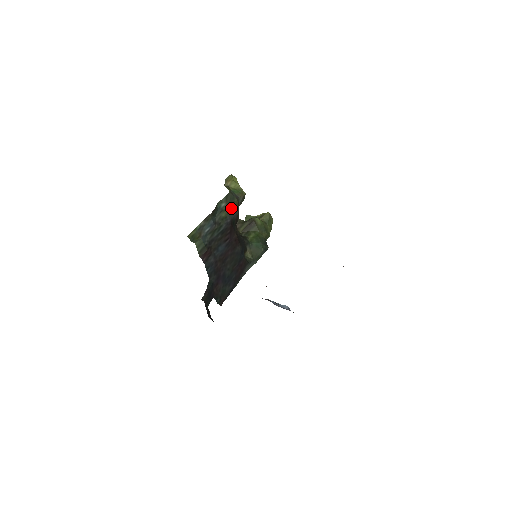
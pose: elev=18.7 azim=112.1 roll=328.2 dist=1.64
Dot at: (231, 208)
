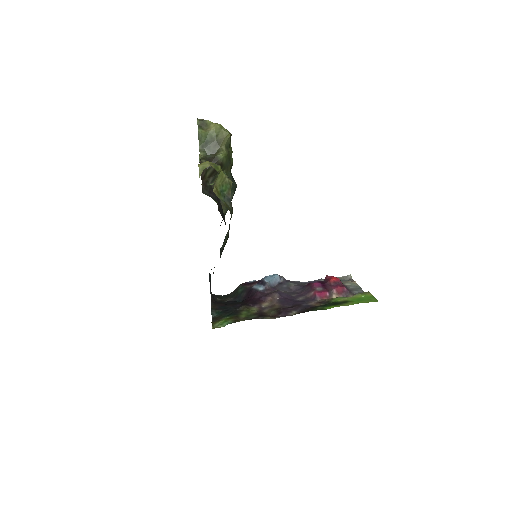
Dot at: (229, 224)
